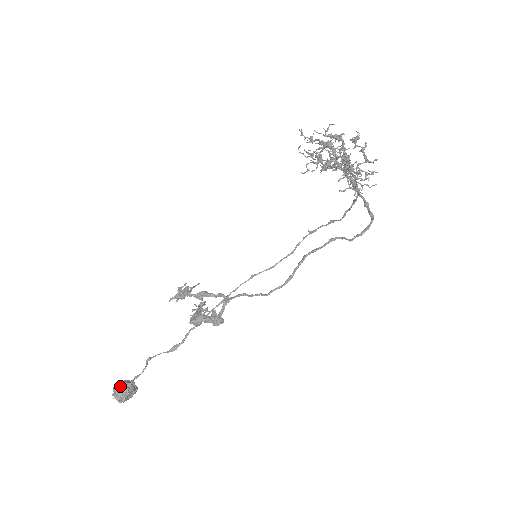
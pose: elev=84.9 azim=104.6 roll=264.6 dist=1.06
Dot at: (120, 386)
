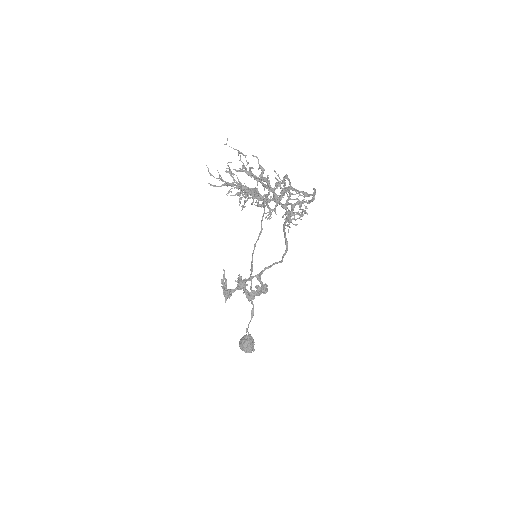
Dot at: (245, 347)
